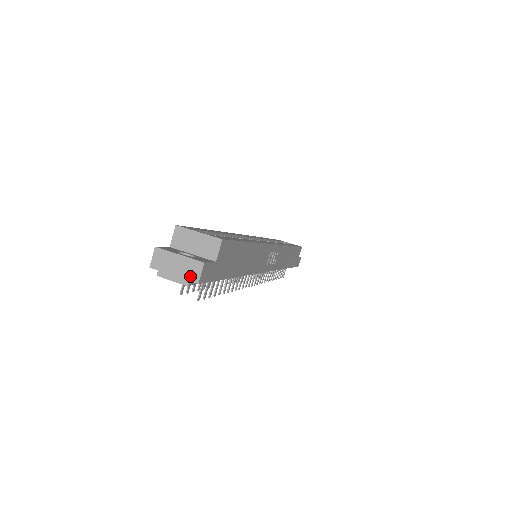
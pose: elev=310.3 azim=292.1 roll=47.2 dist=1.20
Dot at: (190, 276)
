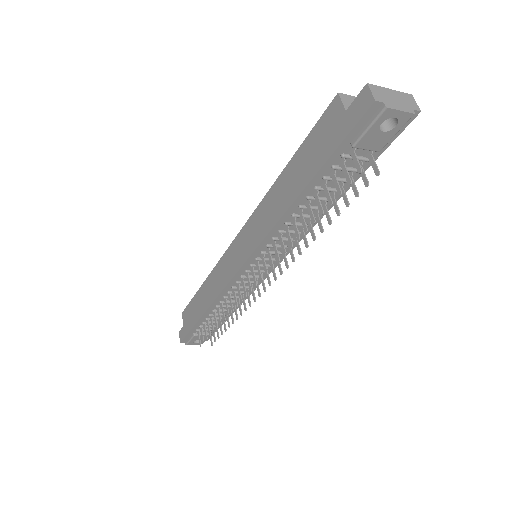
Dot at: (411, 106)
